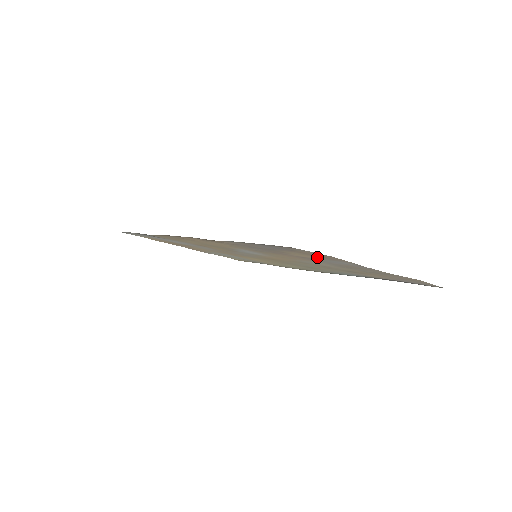
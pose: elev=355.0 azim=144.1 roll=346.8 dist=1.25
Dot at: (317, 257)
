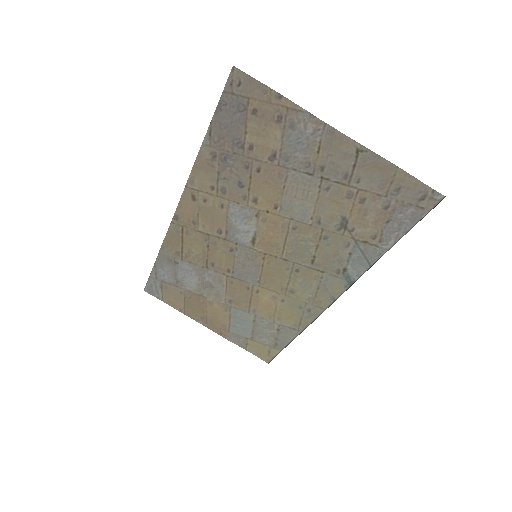
Dot at: (276, 128)
